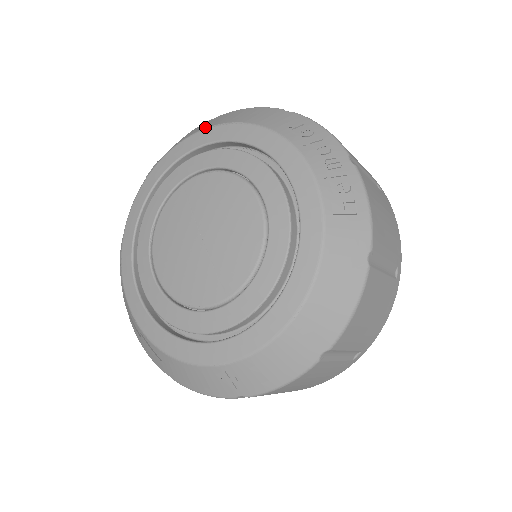
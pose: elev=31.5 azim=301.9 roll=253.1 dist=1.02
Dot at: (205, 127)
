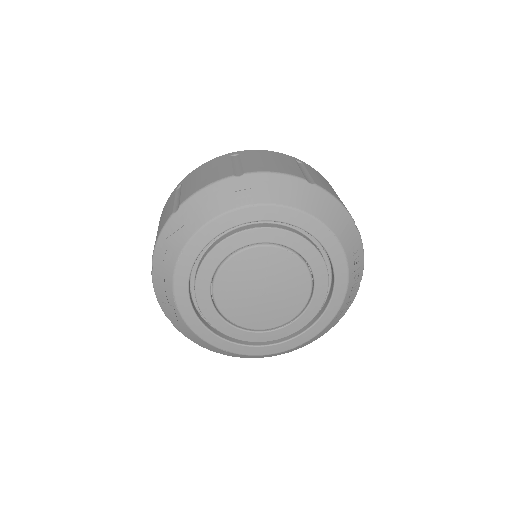
Dot at: (309, 210)
